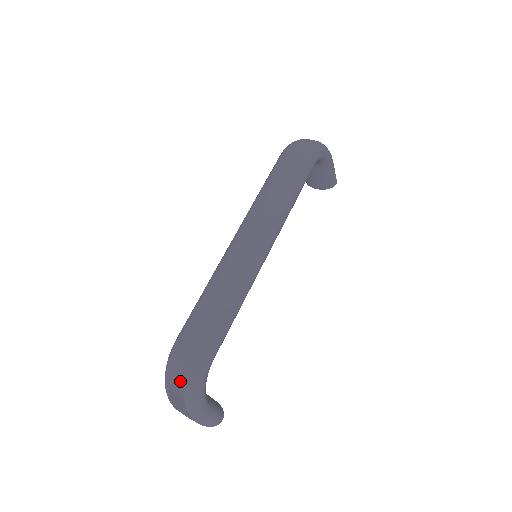
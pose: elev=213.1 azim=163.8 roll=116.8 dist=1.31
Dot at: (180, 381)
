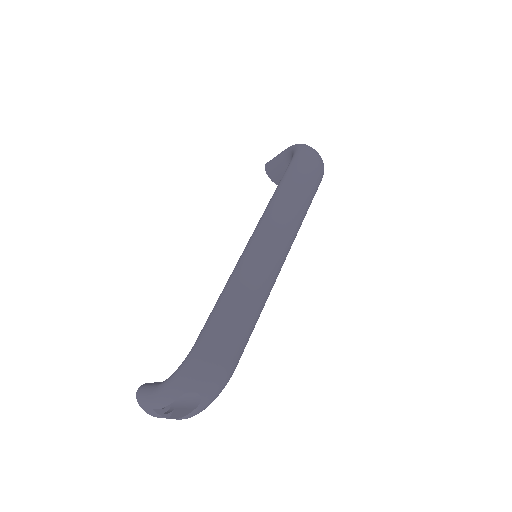
Dot at: (204, 393)
